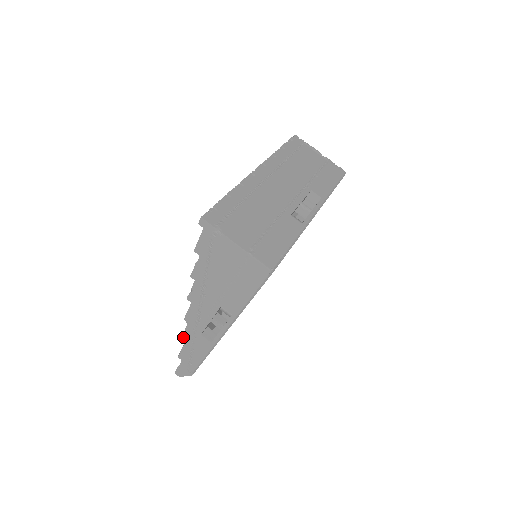
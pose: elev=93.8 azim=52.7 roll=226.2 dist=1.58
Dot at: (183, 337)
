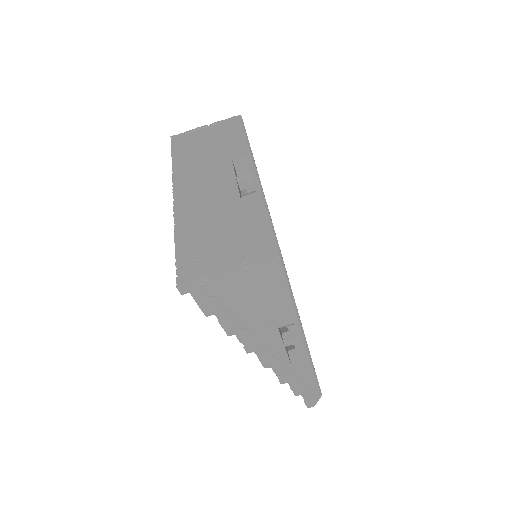
Dot at: (281, 380)
